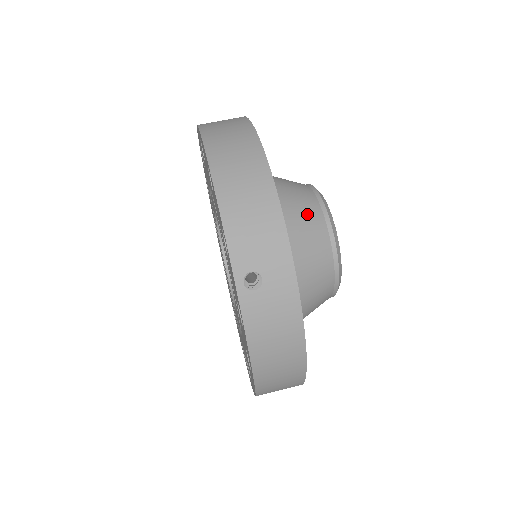
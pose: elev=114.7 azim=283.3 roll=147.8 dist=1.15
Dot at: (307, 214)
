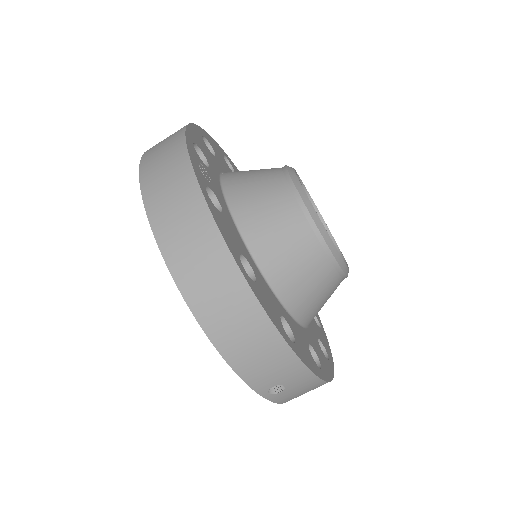
Dot at: (304, 257)
